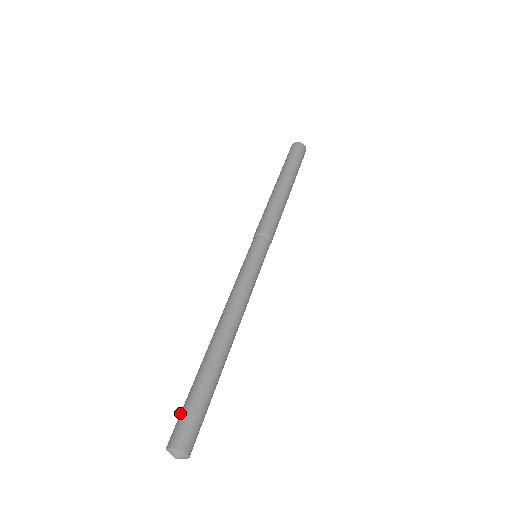
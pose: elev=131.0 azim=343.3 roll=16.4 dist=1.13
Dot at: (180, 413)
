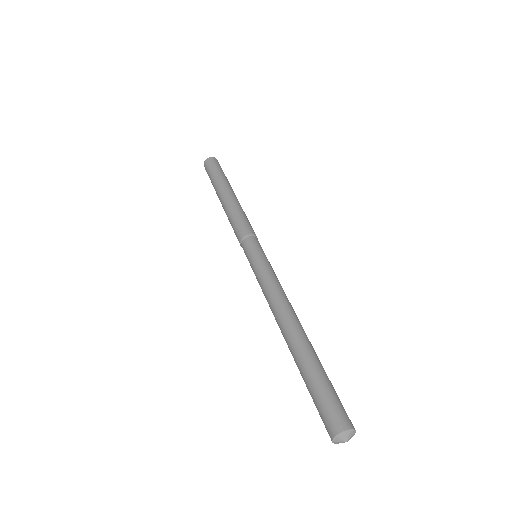
Dot at: occluded
